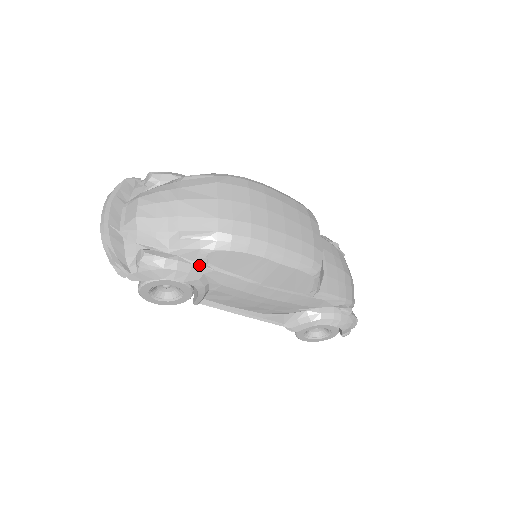
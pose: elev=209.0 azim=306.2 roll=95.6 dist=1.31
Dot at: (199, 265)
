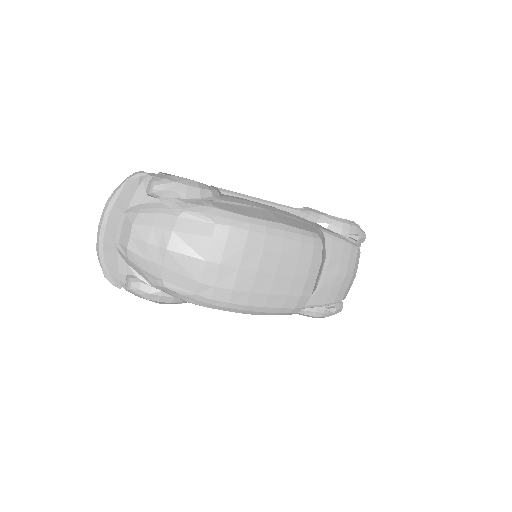
Dot at: occluded
